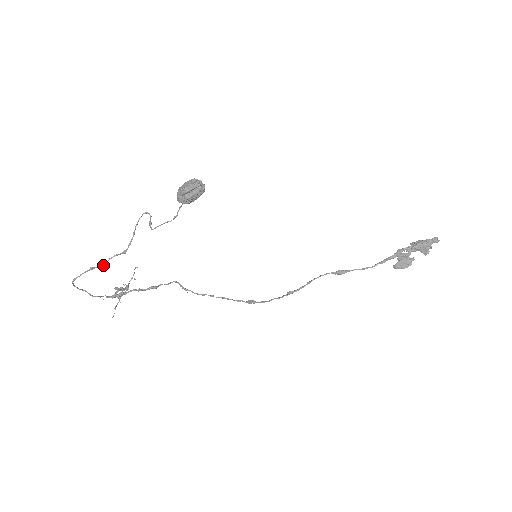
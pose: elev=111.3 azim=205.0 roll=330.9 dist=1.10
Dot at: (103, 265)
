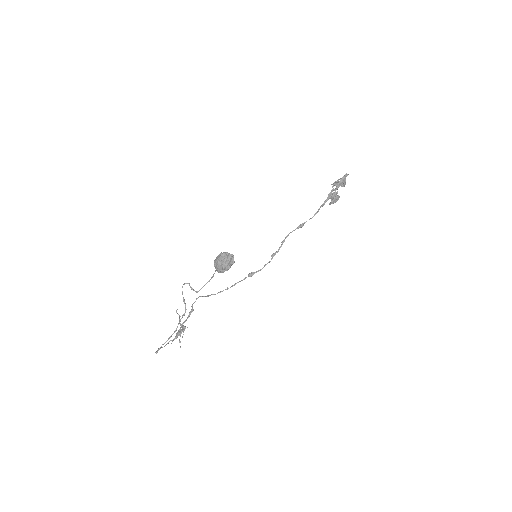
Dot at: (175, 331)
